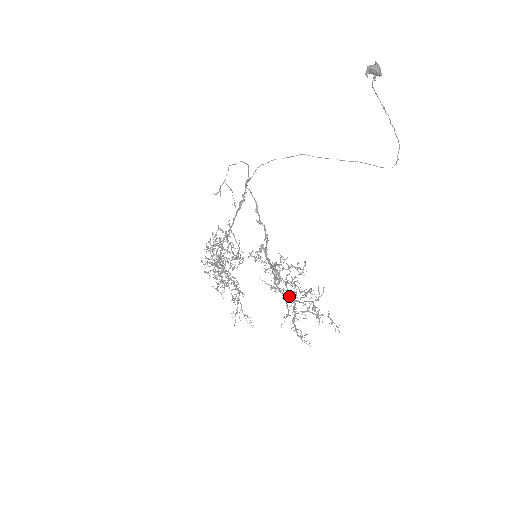
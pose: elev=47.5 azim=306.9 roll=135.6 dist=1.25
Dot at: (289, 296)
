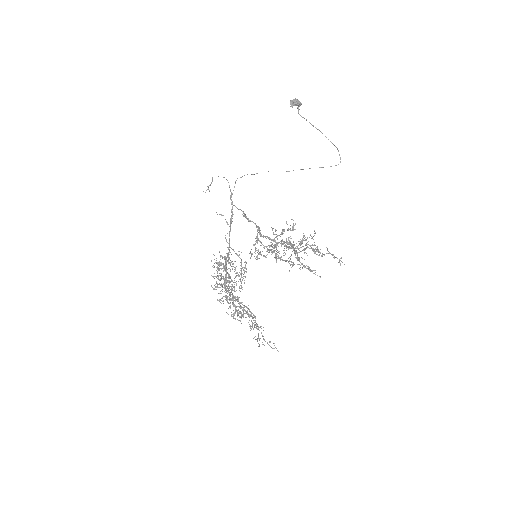
Dot at: (288, 247)
